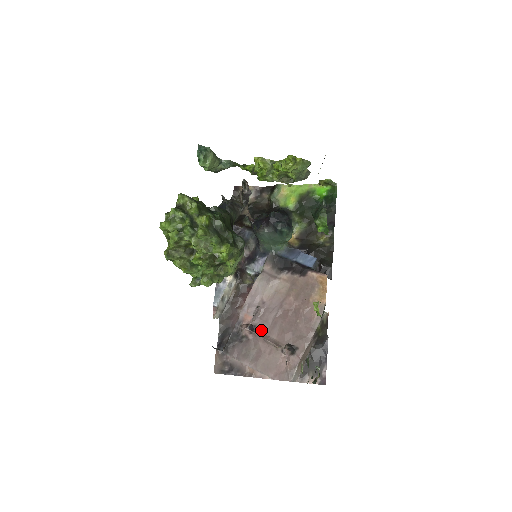
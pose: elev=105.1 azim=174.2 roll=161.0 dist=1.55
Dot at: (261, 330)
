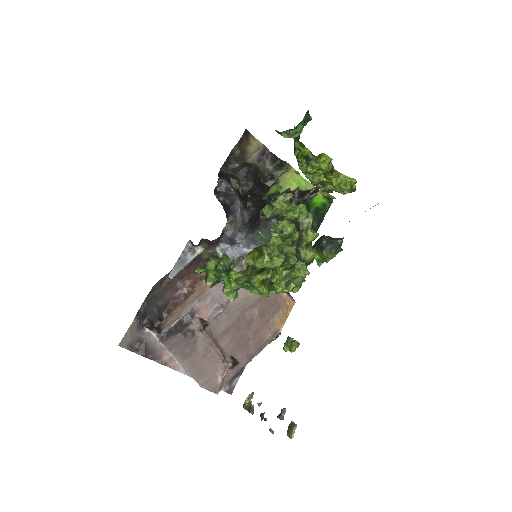
Dot at: (212, 331)
